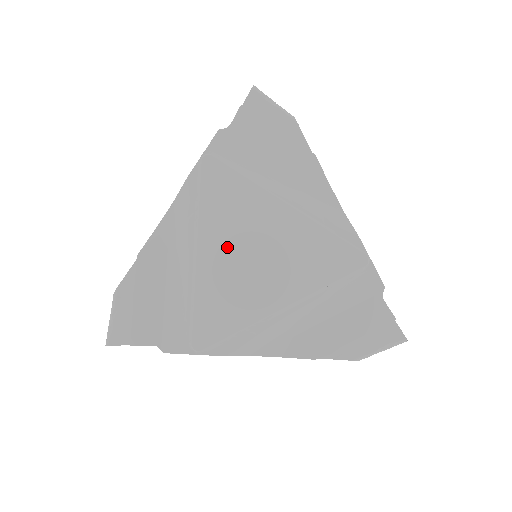
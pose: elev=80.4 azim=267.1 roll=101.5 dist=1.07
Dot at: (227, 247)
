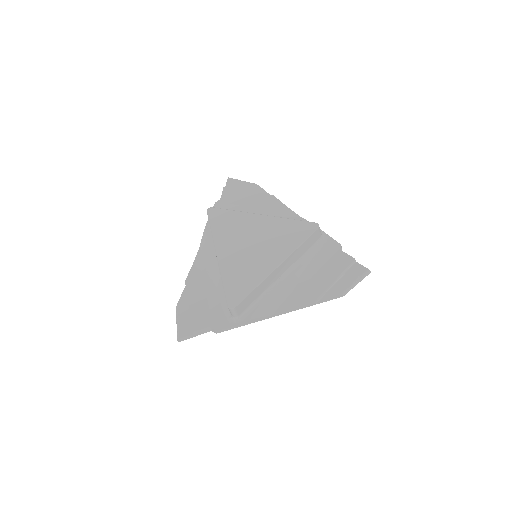
Dot at: (234, 247)
